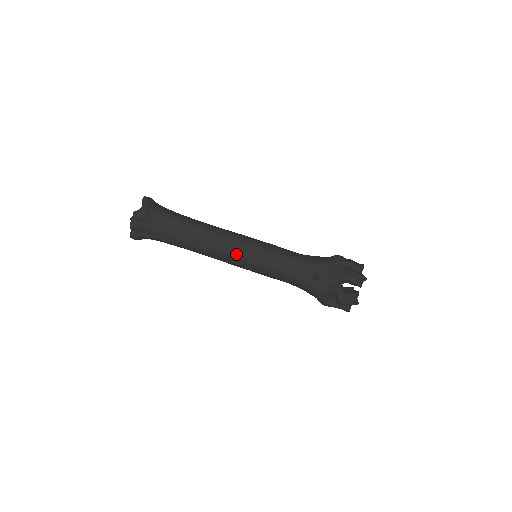
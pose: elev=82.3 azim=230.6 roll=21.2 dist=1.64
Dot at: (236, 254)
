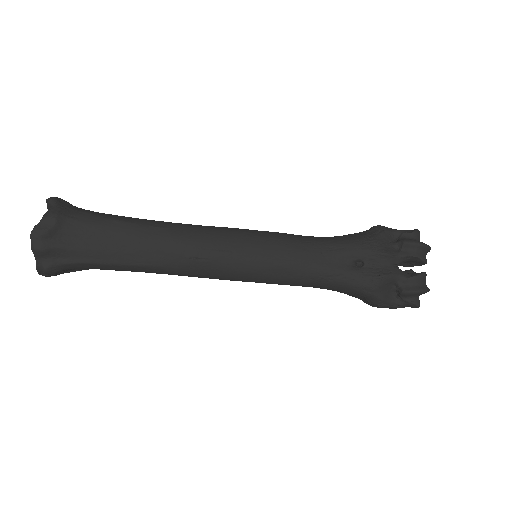
Dot at: (226, 257)
